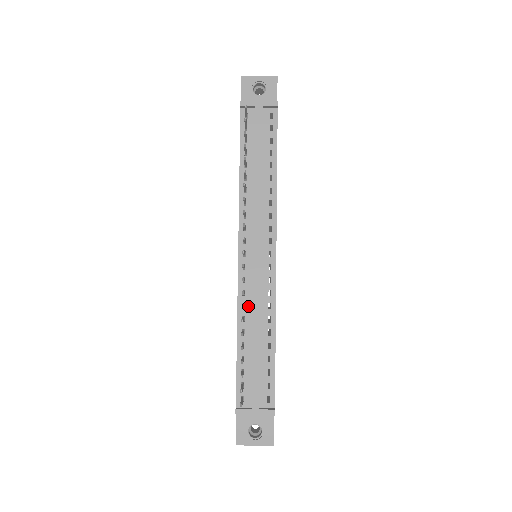
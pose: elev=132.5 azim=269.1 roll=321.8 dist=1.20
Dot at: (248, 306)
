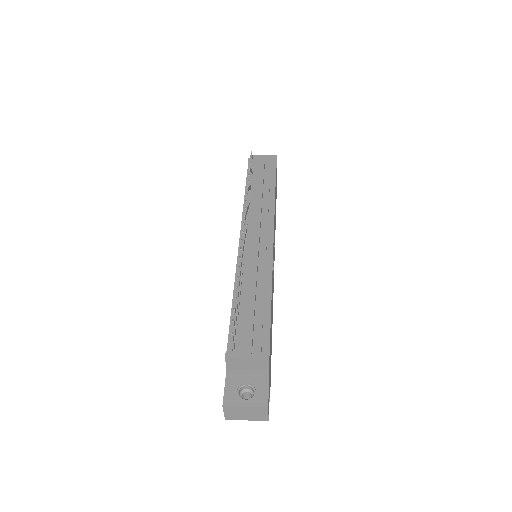
Dot at: (246, 274)
